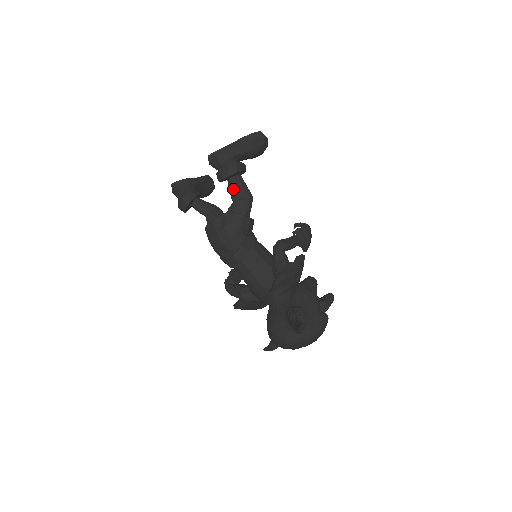
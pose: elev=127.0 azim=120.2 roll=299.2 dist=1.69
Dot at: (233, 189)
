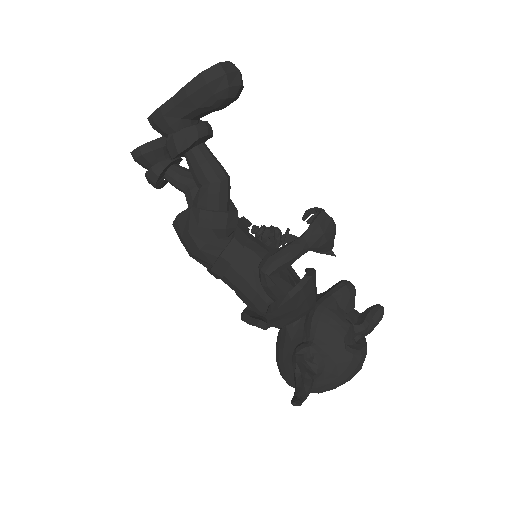
Dot at: (193, 170)
